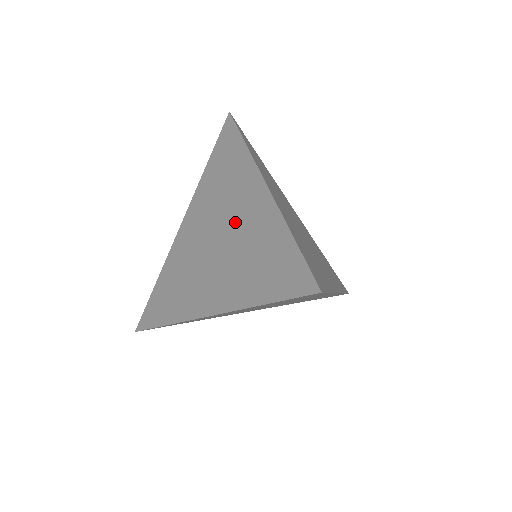
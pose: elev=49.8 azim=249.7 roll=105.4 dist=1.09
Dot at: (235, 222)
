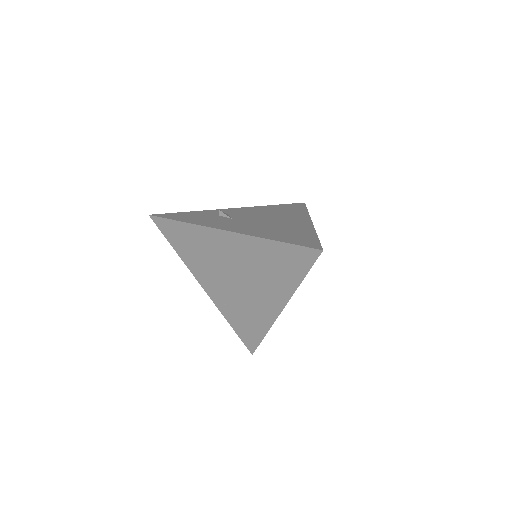
Dot at: (252, 293)
